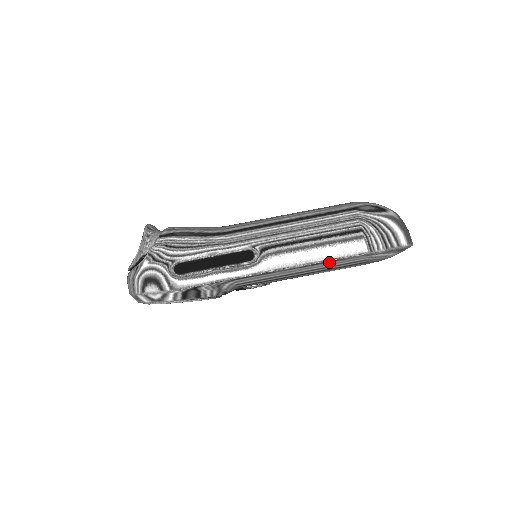
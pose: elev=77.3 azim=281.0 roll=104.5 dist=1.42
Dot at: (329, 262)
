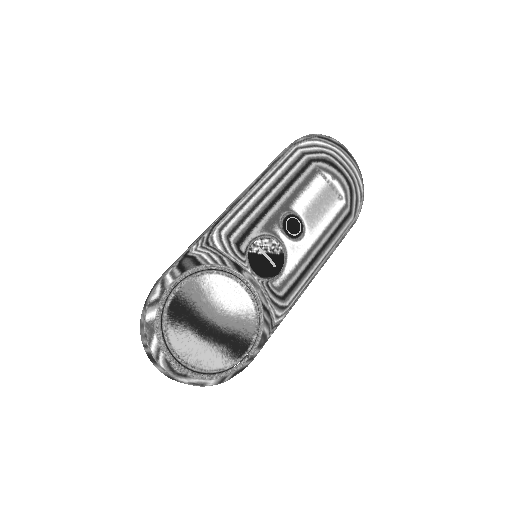
Dot at: (273, 166)
